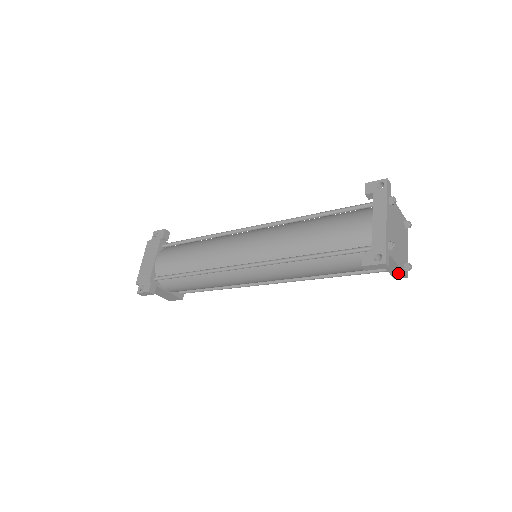
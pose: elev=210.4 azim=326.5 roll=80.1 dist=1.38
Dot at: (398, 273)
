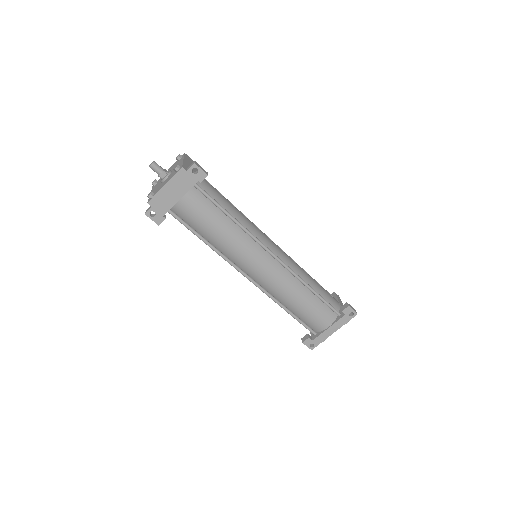
Dot at: occluded
